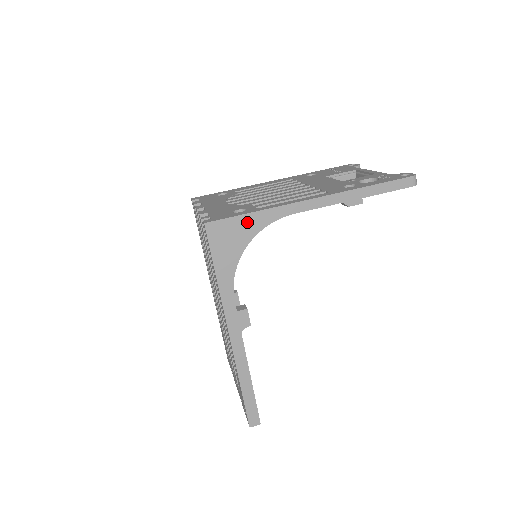
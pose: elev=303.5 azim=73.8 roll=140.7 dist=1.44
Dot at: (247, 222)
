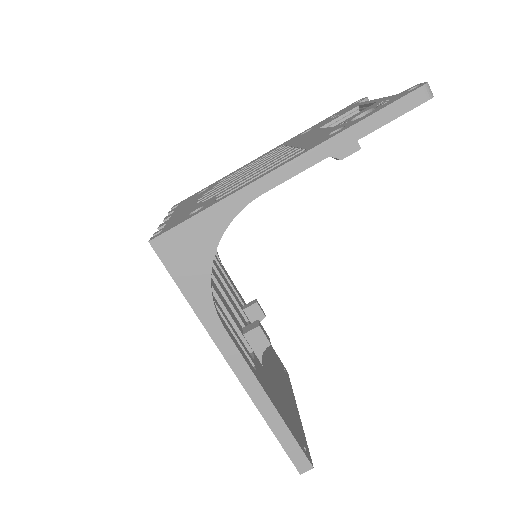
Dot at: (203, 224)
